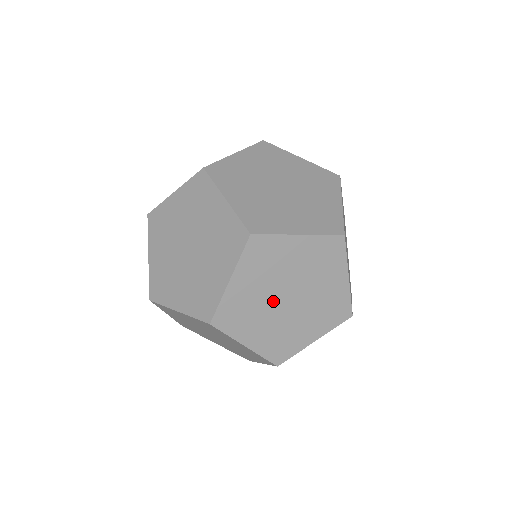
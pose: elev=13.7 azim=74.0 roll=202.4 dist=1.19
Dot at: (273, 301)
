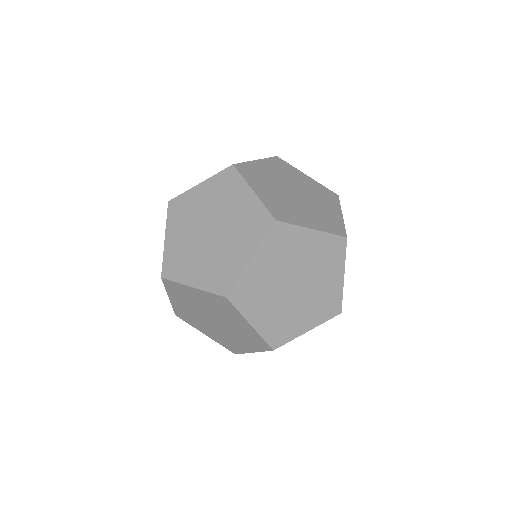
Dot at: (204, 318)
